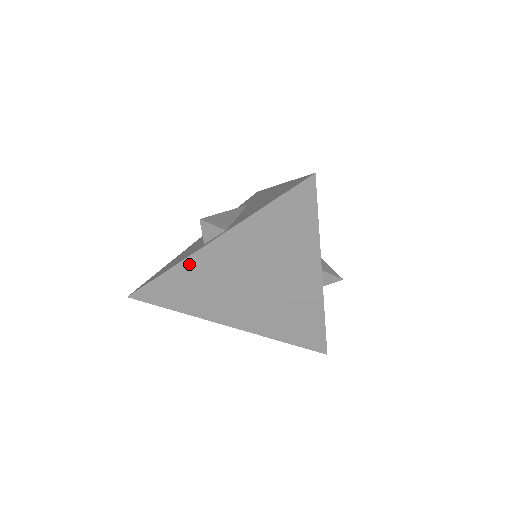
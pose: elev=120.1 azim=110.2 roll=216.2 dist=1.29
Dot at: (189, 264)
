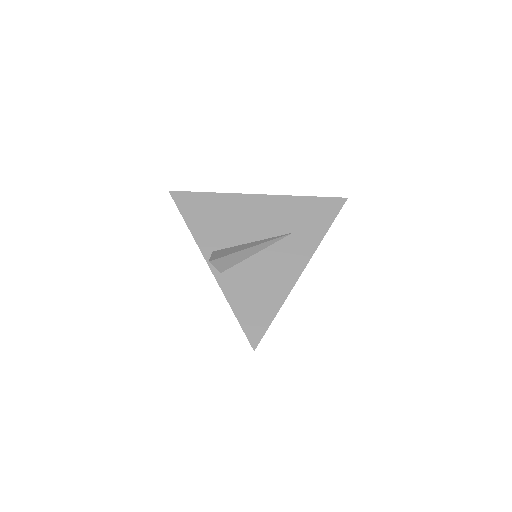
Dot at: (198, 243)
